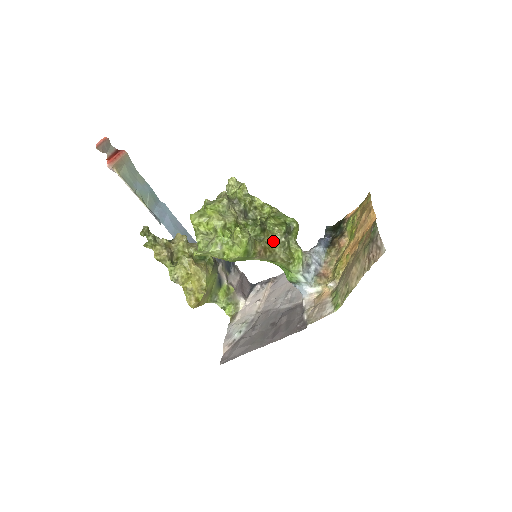
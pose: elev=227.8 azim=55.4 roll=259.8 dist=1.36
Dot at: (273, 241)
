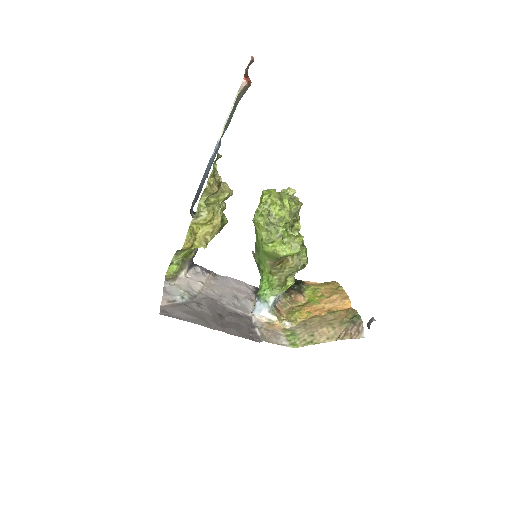
Dot at: (294, 263)
